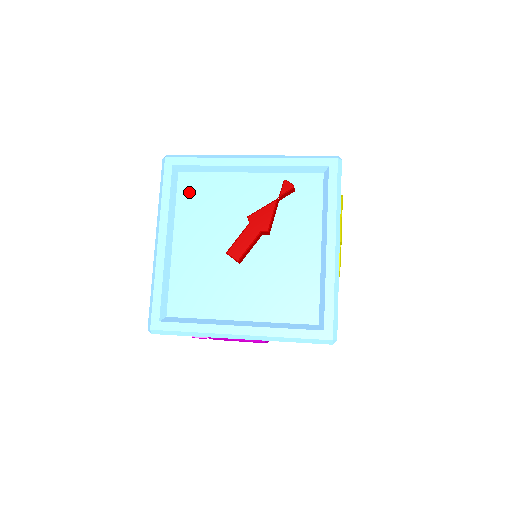
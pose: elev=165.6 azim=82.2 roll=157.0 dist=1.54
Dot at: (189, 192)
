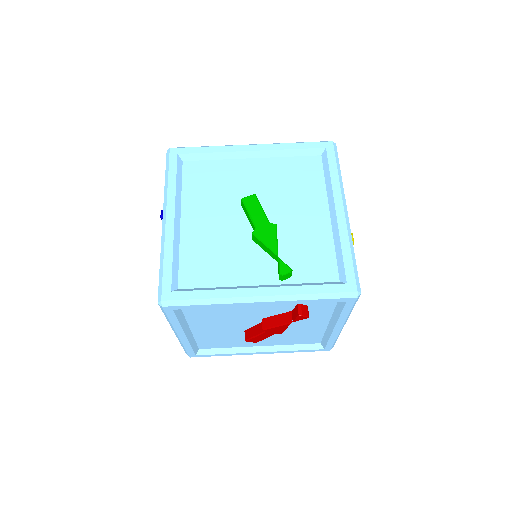
Dot at: (196, 312)
